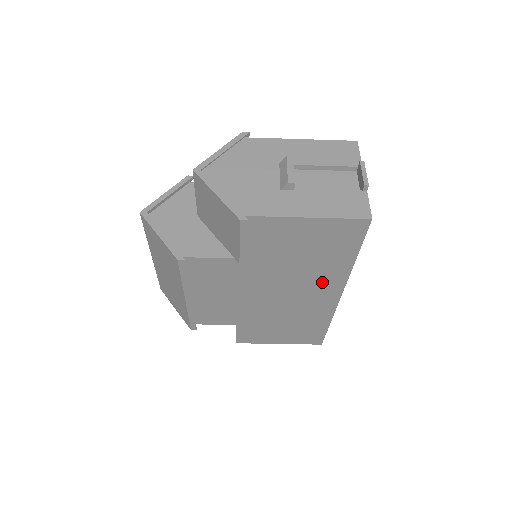
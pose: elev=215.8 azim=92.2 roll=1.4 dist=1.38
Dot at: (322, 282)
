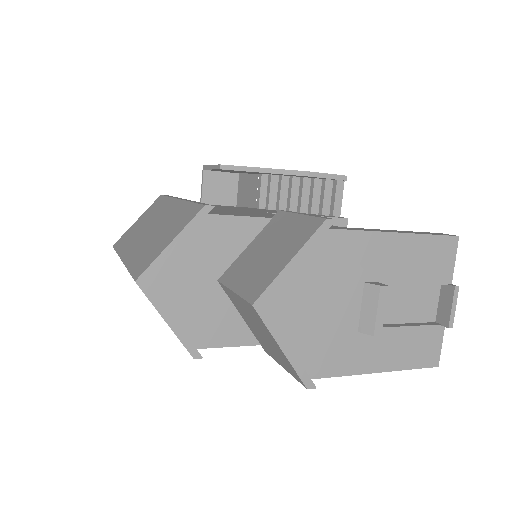
Dot at: occluded
